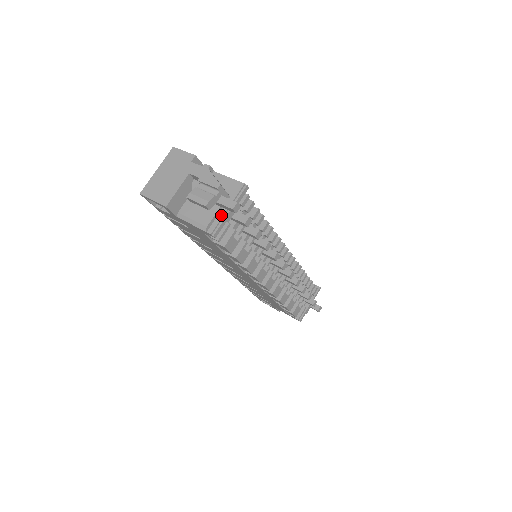
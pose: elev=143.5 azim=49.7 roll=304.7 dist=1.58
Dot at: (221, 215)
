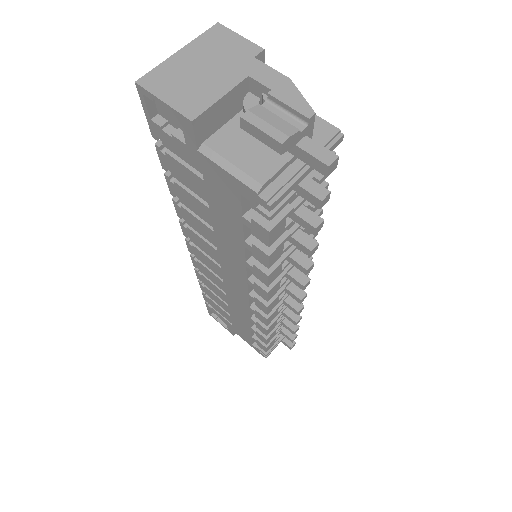
Dot at: (291, 172)
